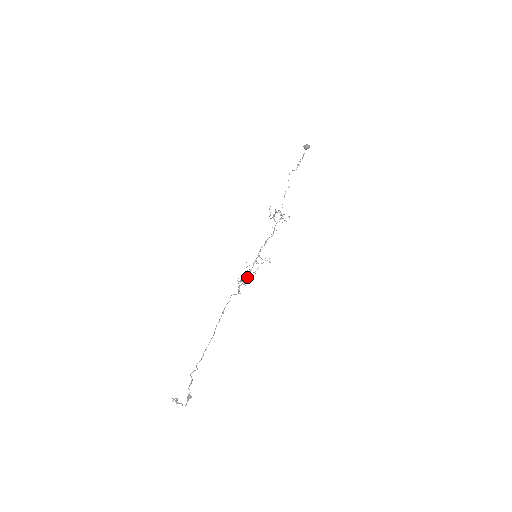
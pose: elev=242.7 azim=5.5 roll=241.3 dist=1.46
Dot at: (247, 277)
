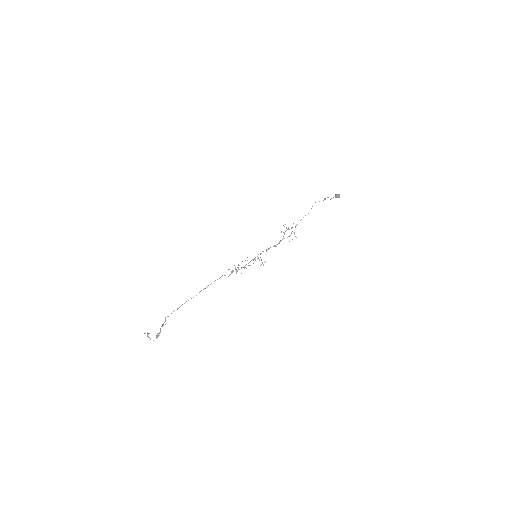
Dot at: (241, 268)
